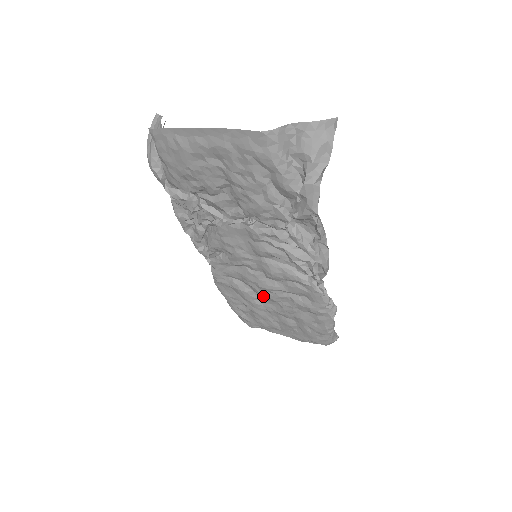
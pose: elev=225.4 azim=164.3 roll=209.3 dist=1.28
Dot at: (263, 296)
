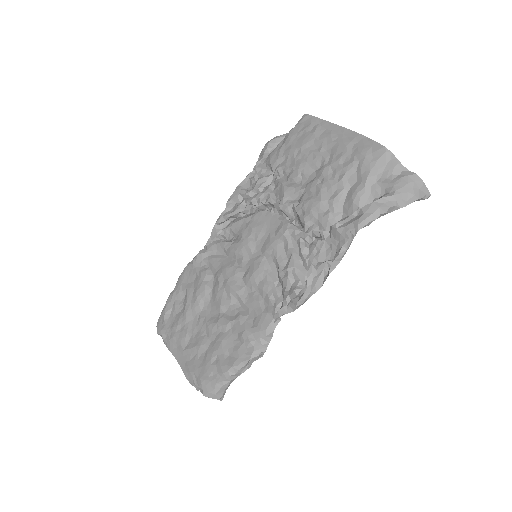
Dot at: (215, 297)
